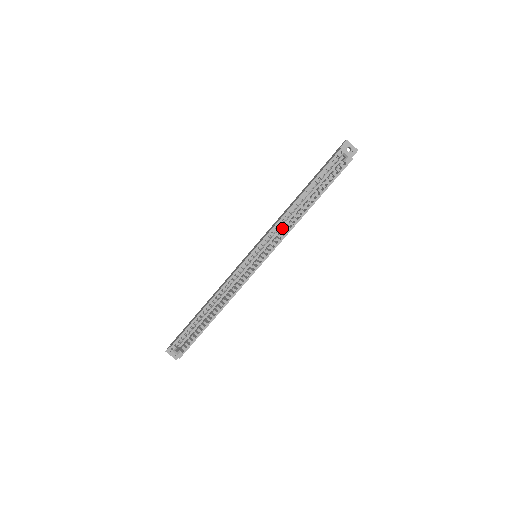
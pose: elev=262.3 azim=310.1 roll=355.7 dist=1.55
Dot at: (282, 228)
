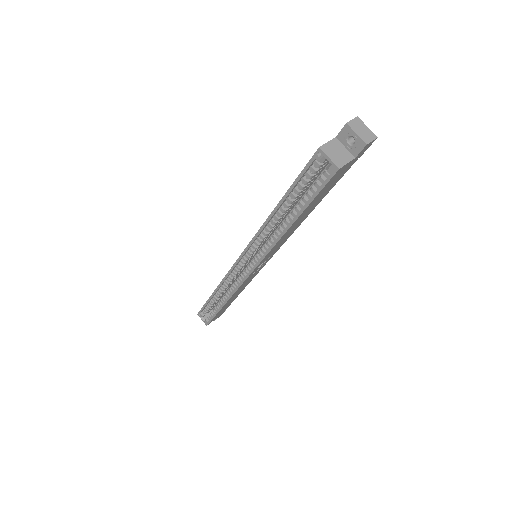
Dot at: occluded
